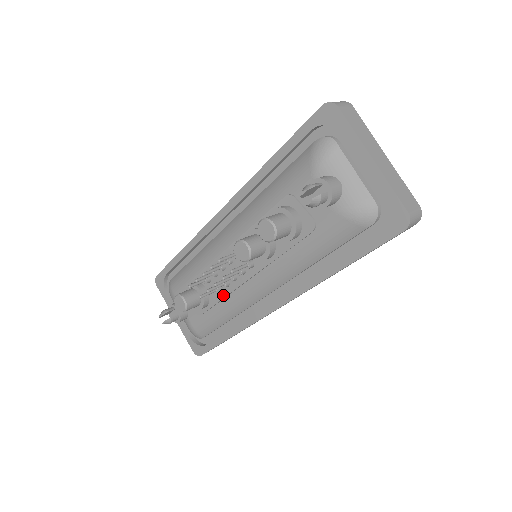
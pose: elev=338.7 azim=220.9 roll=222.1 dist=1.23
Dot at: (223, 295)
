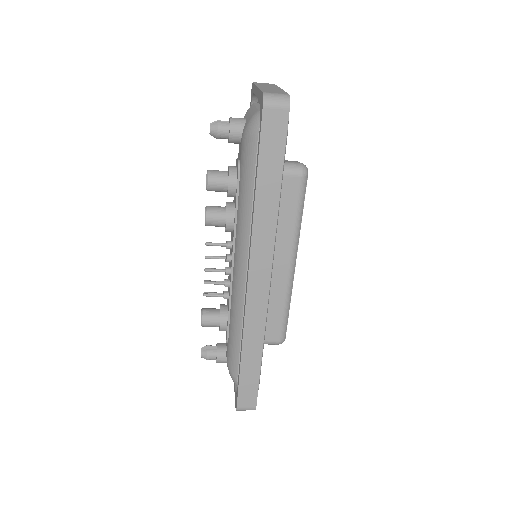
Dot at: (229, 299)
